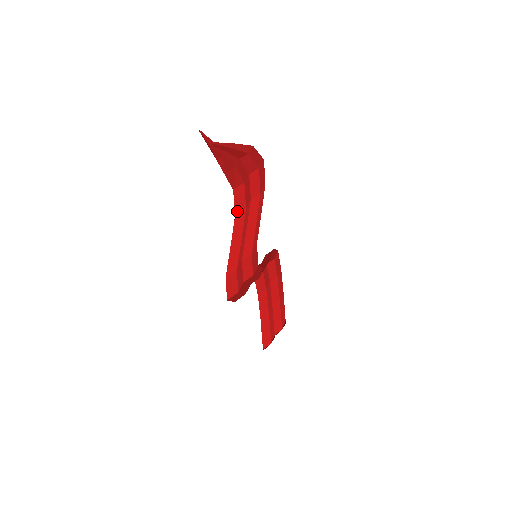
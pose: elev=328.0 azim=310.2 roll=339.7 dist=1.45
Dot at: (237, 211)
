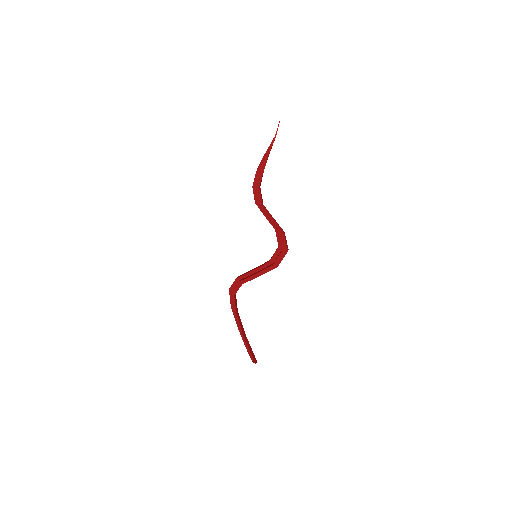
Dot at: (262, 203)
